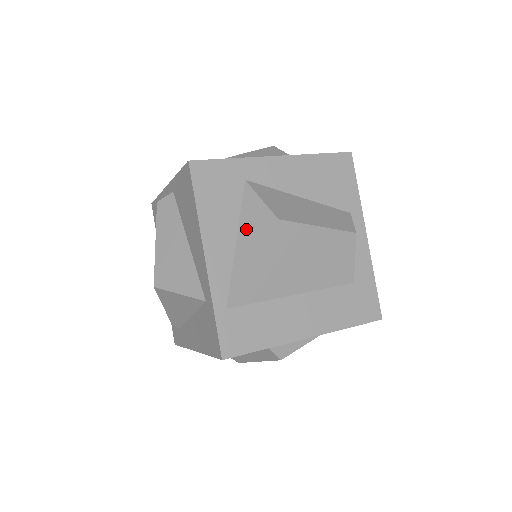
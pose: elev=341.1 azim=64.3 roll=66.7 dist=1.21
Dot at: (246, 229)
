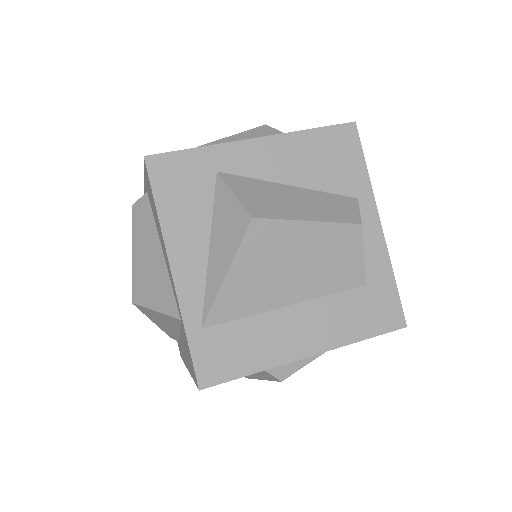
Dot at: (219, 232)
